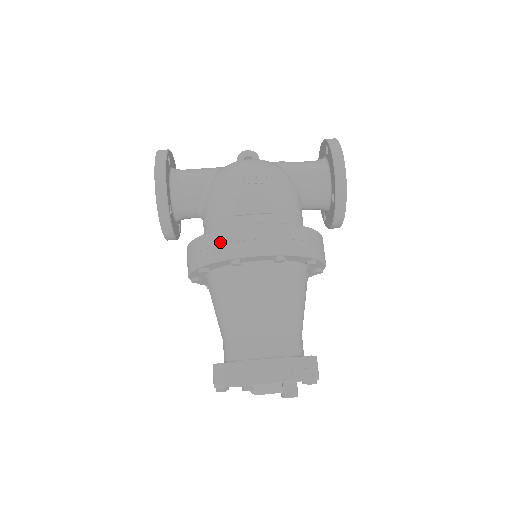
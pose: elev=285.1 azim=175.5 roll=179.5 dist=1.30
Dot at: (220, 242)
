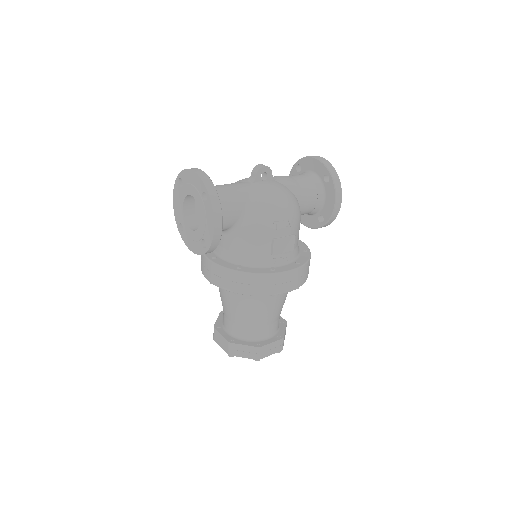
Dot at: (264, 283)
